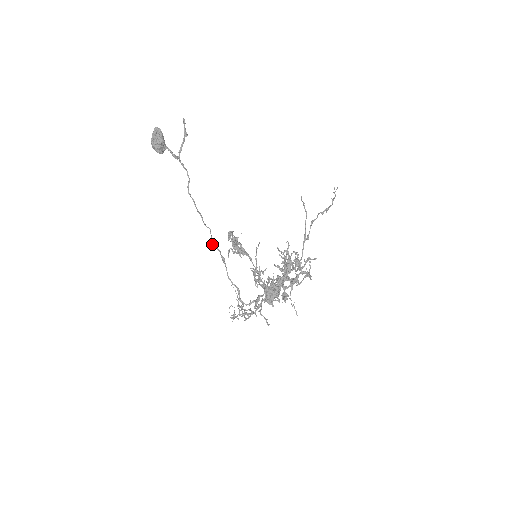
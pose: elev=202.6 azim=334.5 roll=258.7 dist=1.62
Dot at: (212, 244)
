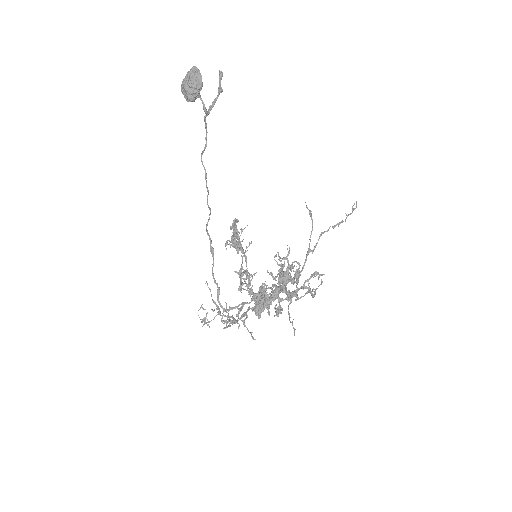
Dot at: (206, 229)
